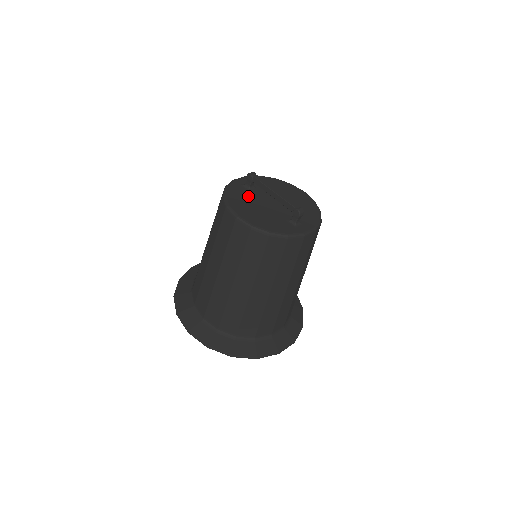
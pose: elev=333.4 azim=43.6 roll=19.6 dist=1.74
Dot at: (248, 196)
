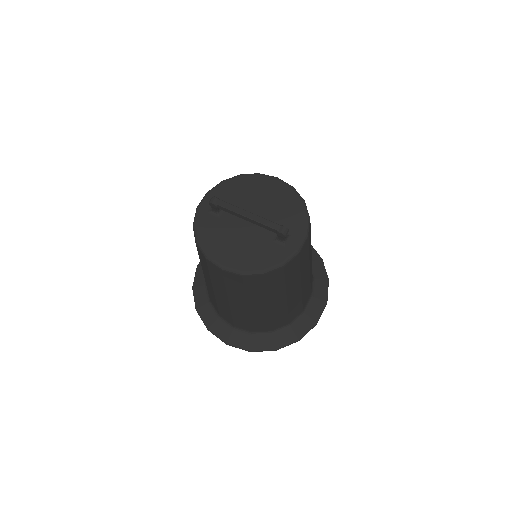
Dot at: (221, 227)
